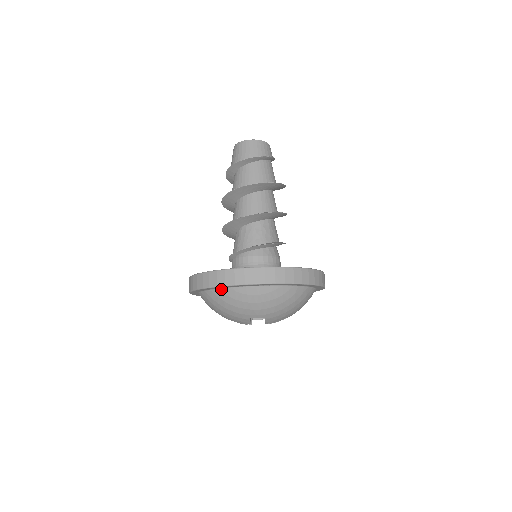
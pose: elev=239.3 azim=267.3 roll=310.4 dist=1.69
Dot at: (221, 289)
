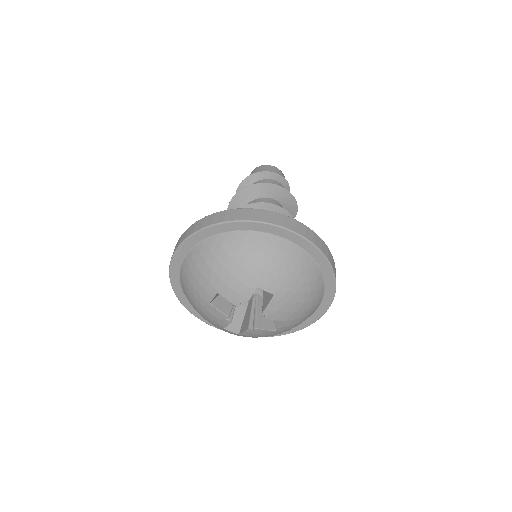
Dot at: (244, 232)
